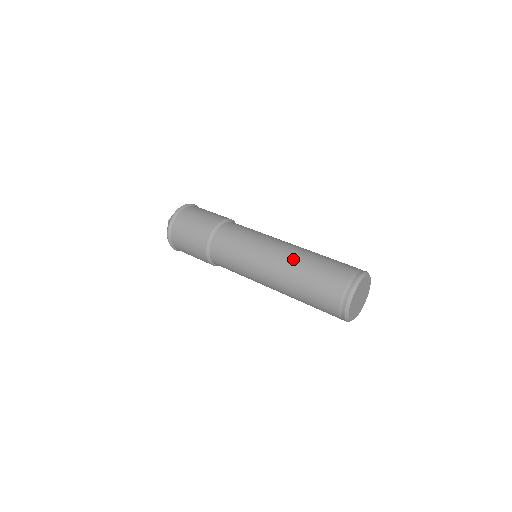
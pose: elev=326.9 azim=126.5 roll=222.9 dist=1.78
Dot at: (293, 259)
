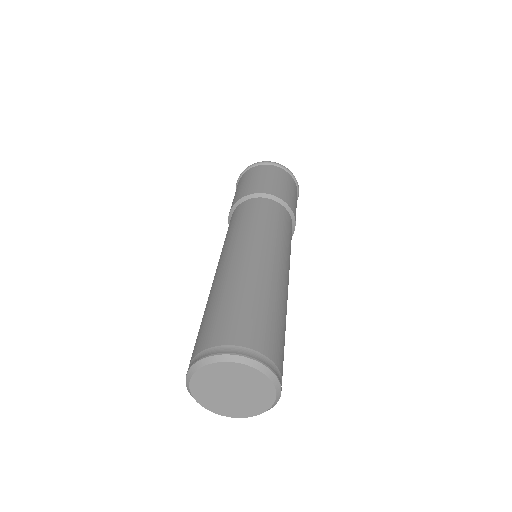
Dot at: (215, 283)
